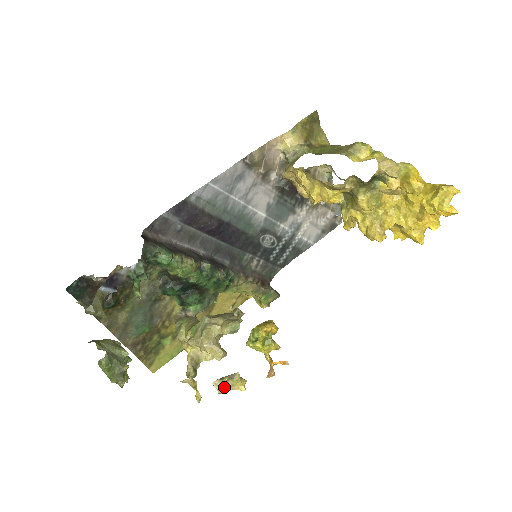
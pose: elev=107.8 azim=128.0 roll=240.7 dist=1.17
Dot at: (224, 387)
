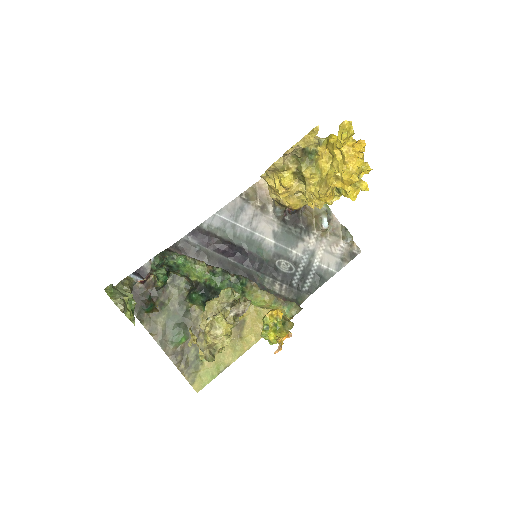
Dot at: (210, 325)
